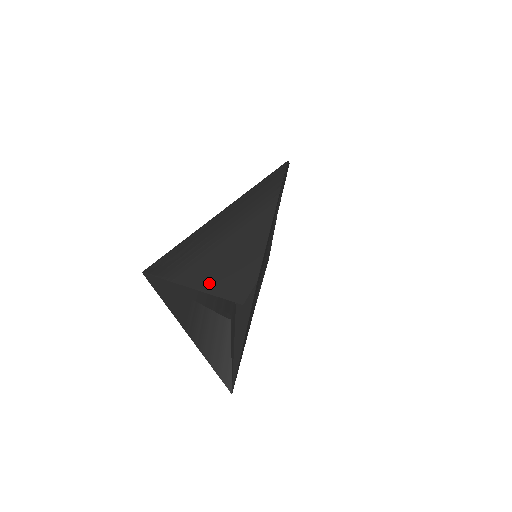
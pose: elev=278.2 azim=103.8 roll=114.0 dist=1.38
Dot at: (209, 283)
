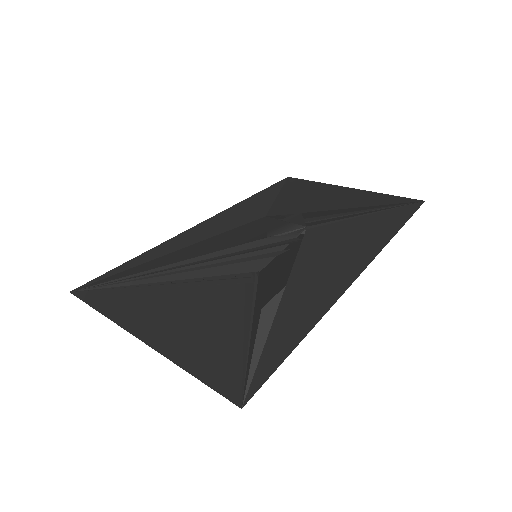
Dot at: occluded
